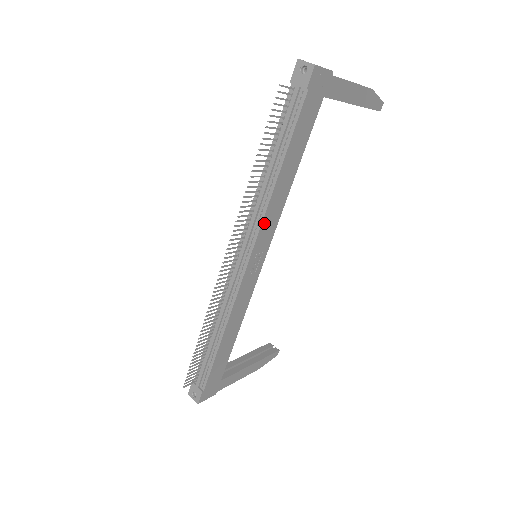
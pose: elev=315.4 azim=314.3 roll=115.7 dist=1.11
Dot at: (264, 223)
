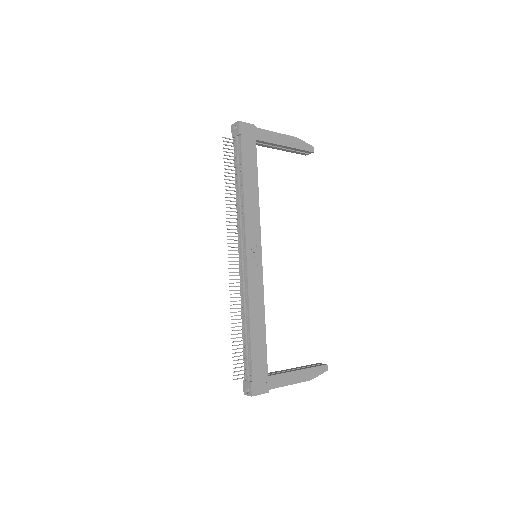
Dot at: (247, 223)
